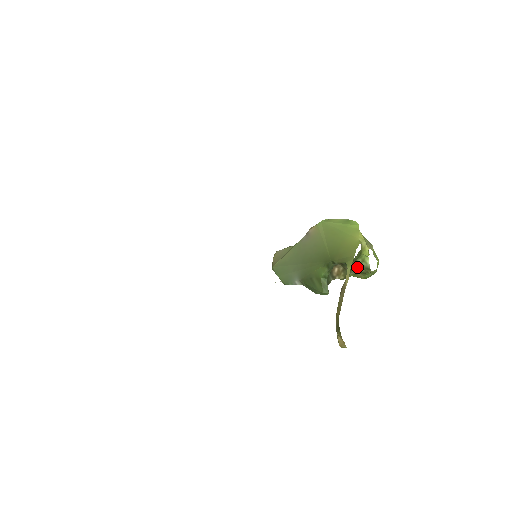
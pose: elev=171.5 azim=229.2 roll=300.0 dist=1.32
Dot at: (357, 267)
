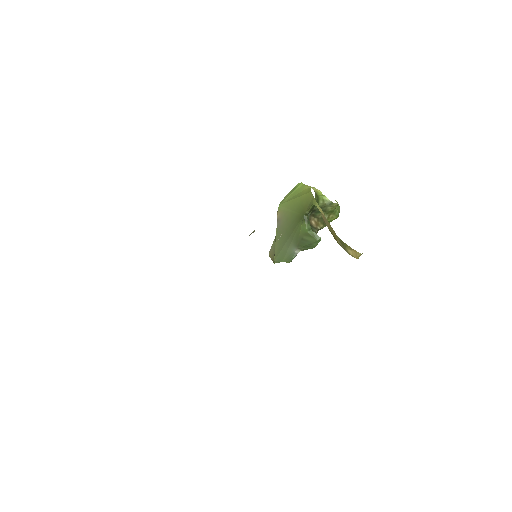
Dot at: (324, 209)
